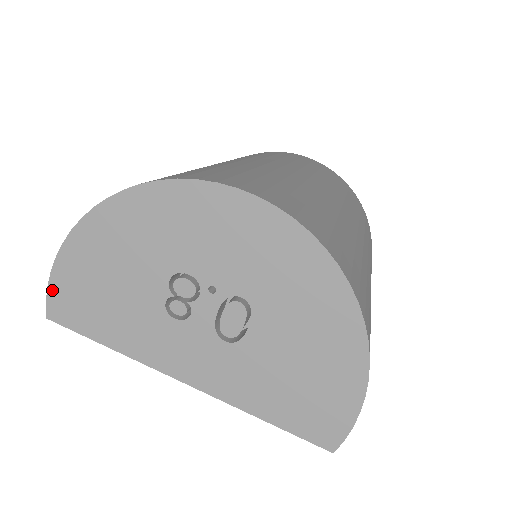
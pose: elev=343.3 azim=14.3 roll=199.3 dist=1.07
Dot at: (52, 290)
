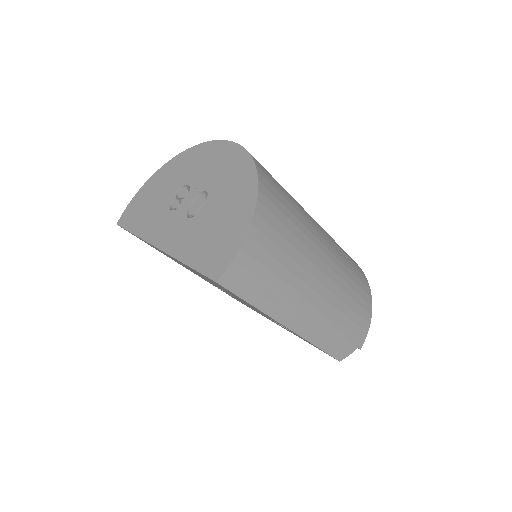
Dot at: (127, 208)
